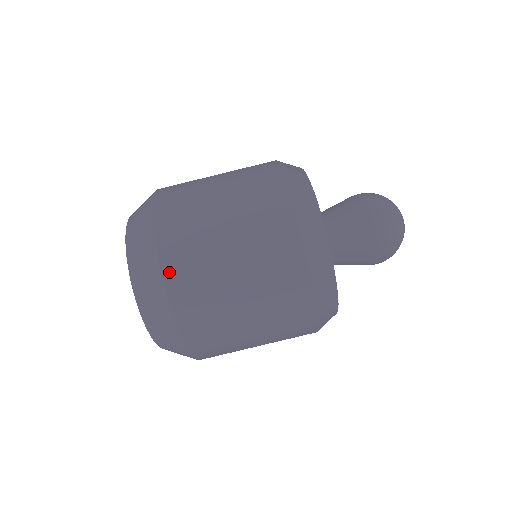
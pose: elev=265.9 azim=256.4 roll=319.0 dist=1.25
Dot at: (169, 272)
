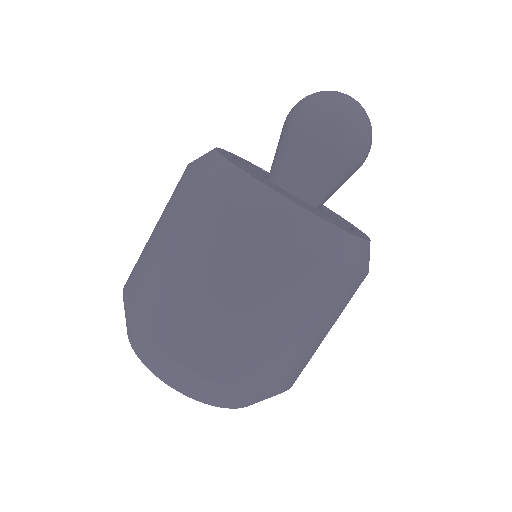
Dot at: (286, 387)
